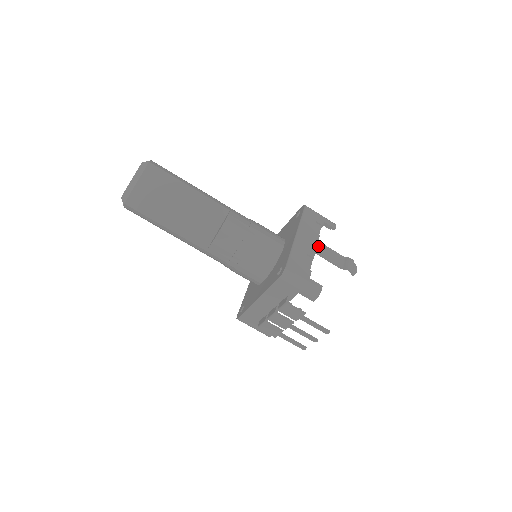
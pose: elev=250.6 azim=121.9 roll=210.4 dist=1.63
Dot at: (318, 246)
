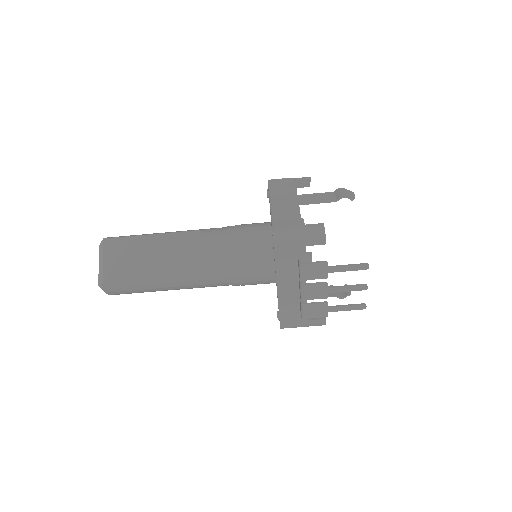
Dot at: (299, 198)
